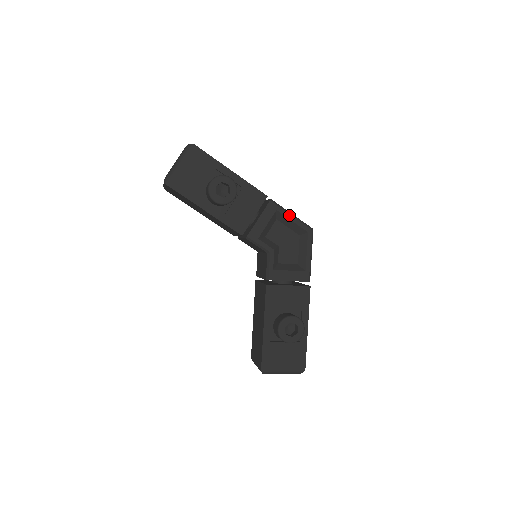
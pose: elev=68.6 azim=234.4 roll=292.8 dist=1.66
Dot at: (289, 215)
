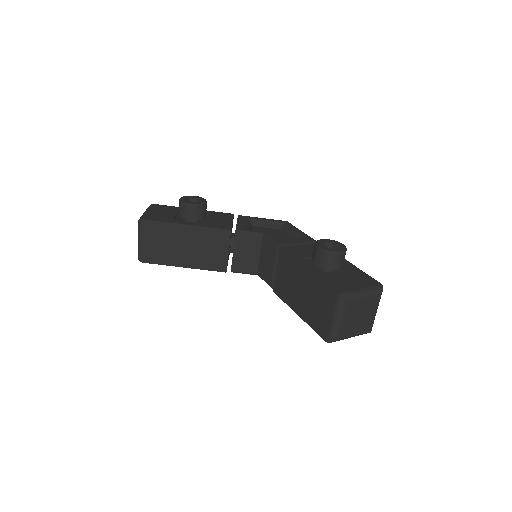
Dot at: (260, 218)
